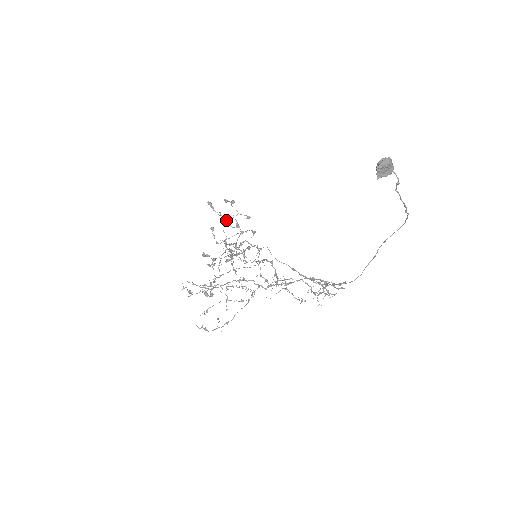
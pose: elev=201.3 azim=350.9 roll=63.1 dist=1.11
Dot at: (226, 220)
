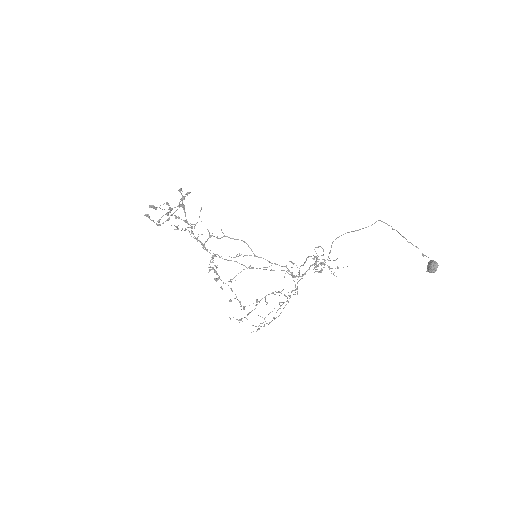
Dot at: (171, 209)
